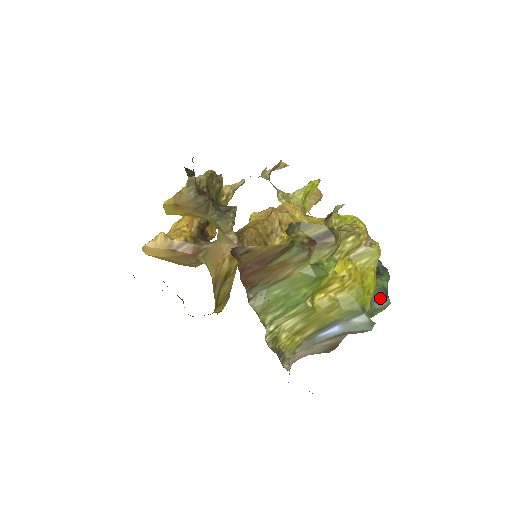
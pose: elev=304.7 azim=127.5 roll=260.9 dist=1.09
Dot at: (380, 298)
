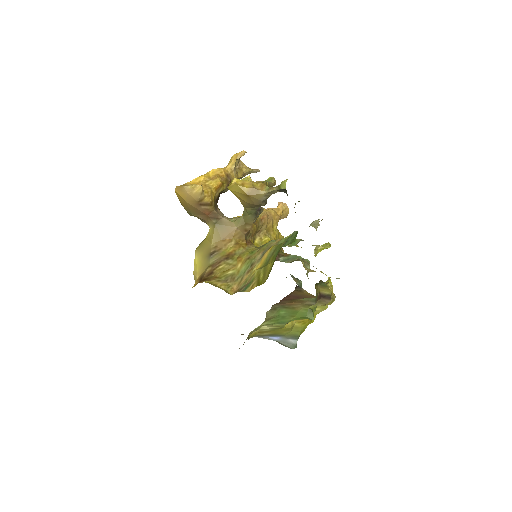
Dot at: occluded
